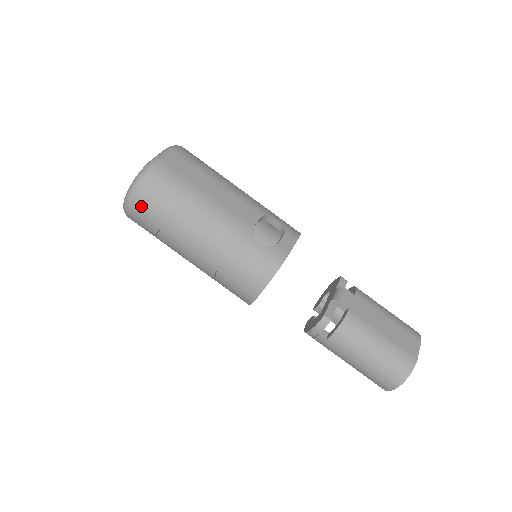
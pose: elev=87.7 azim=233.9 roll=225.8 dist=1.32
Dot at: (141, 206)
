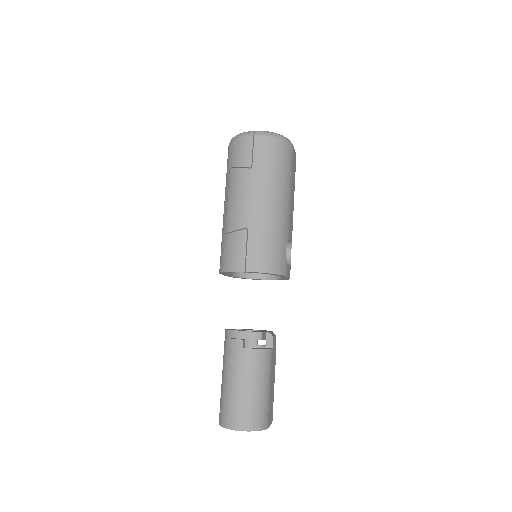
Dot at: (262, 146)
